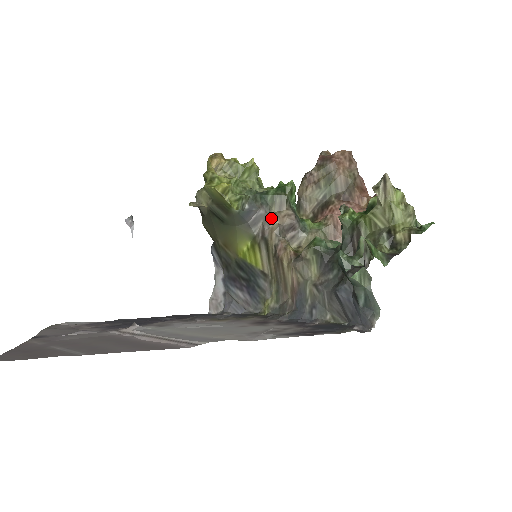
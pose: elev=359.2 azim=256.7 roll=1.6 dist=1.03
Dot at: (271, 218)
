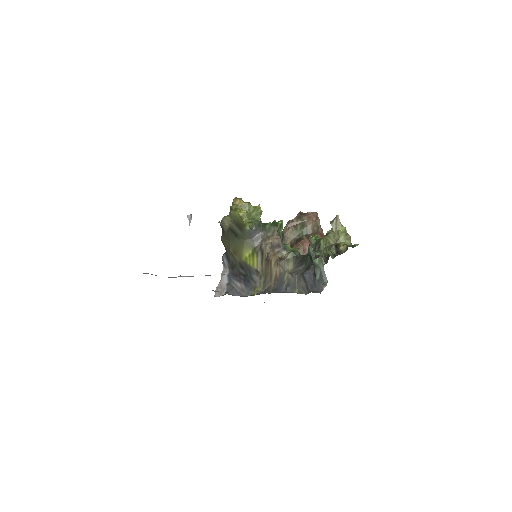
Dot at: (267, 238)
